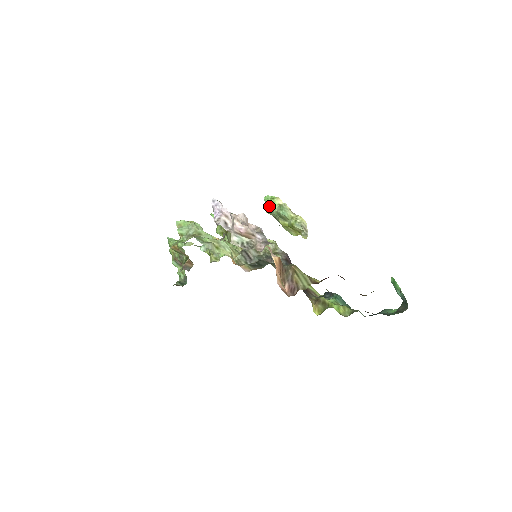
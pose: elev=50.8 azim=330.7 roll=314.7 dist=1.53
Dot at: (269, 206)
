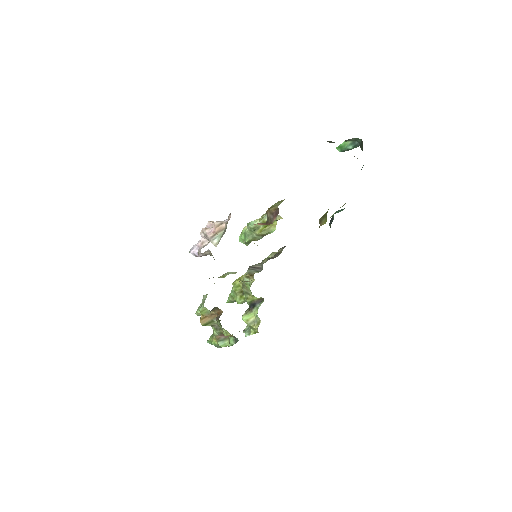
Dot at: (244, 237)
